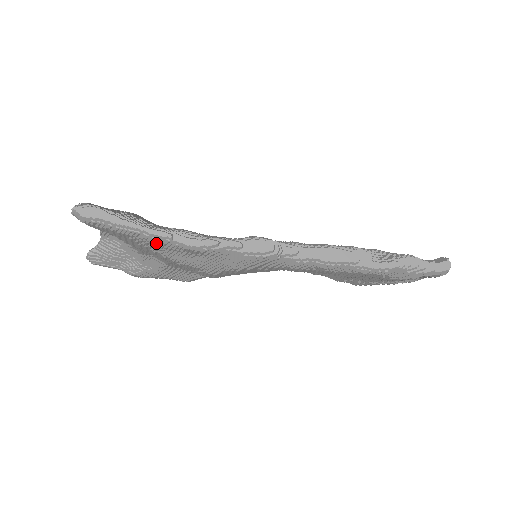
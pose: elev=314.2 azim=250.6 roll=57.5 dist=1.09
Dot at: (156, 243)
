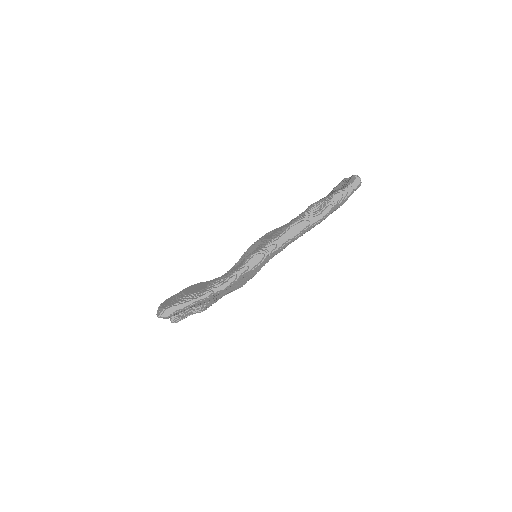
Dot at: (208, 299)
